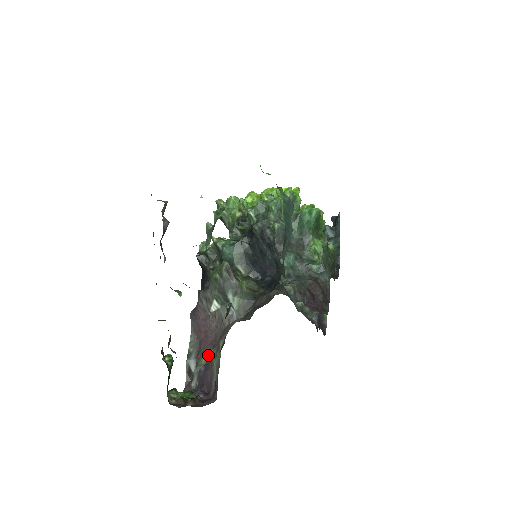
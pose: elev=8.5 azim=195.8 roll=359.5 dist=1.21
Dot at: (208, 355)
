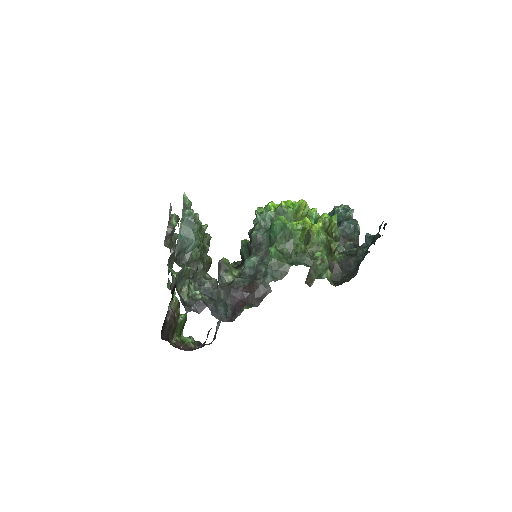
Dot at: occluded
